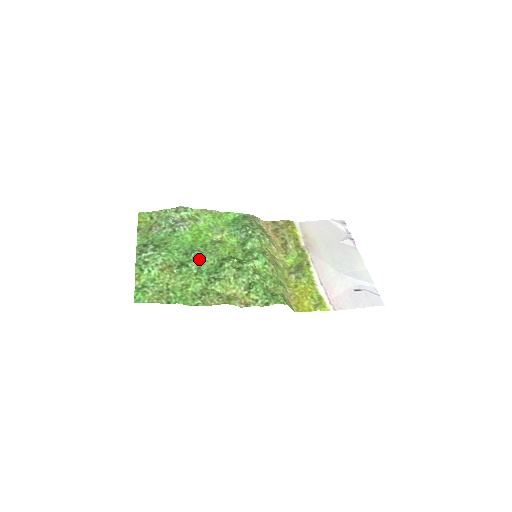
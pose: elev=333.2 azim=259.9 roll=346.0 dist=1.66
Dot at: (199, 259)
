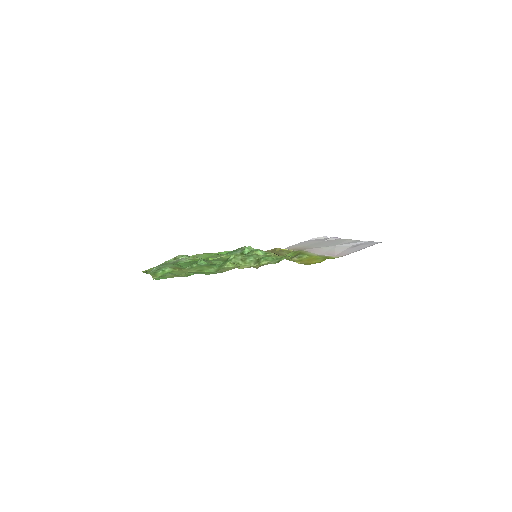
Dot at: (206, 261)
